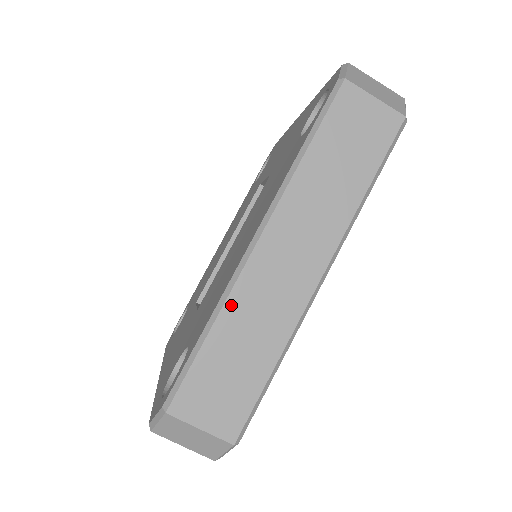
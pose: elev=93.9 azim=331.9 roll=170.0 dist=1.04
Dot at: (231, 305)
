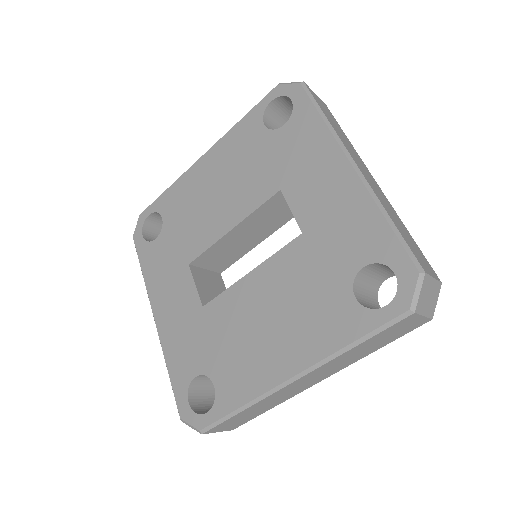
Dot at: (262, 402)
